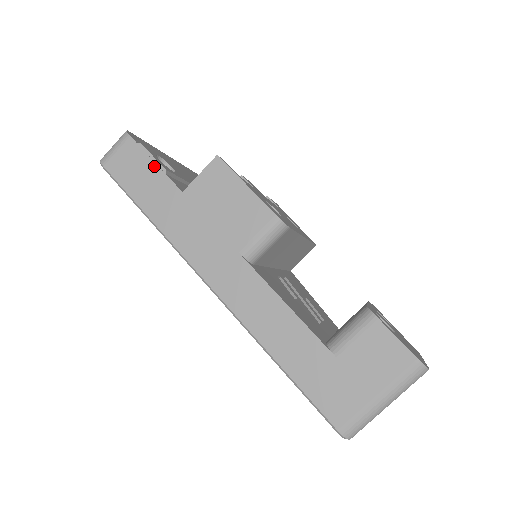
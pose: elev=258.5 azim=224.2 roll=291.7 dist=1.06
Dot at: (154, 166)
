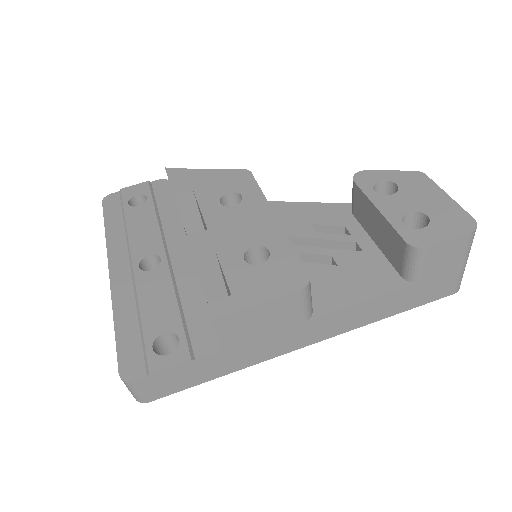
Dot at: (181, 368)
